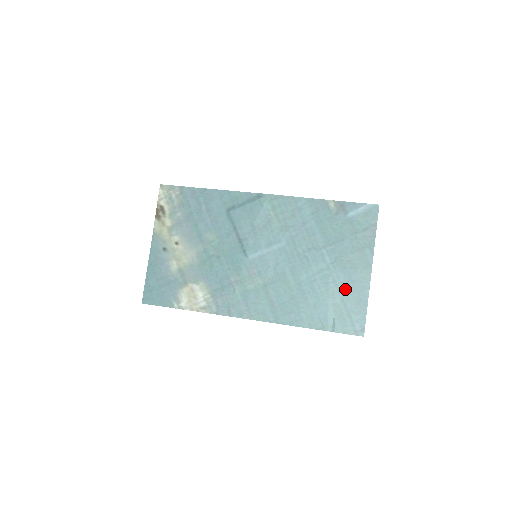
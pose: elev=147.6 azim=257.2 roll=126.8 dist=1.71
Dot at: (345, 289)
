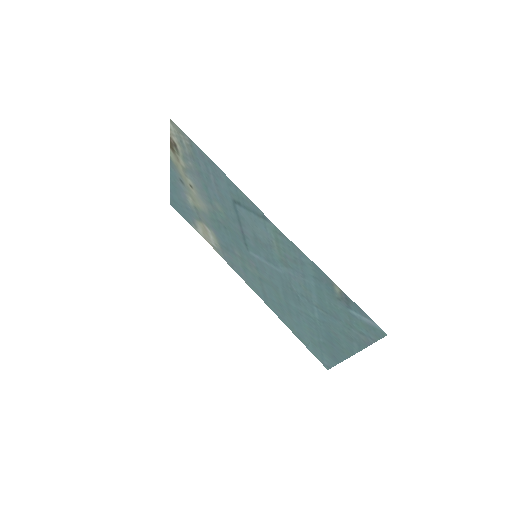
Dot at: (324, 341)
